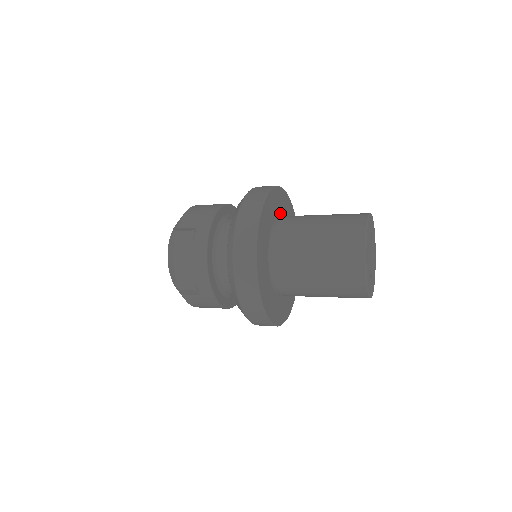
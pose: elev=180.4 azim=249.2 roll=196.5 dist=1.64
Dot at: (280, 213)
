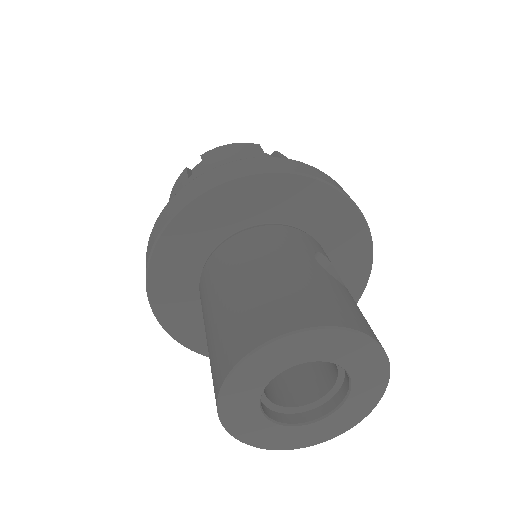
Dot at: (299, 221)
